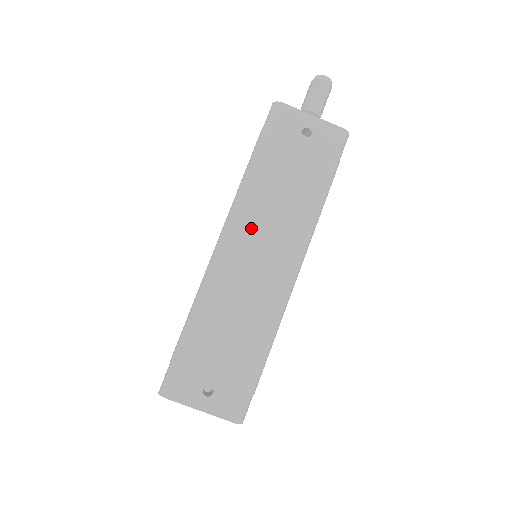
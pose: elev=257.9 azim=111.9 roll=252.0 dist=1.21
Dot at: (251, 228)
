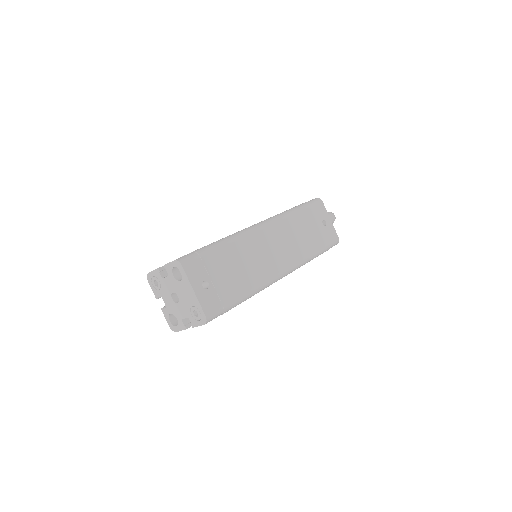
Dot at: (279, 233)
